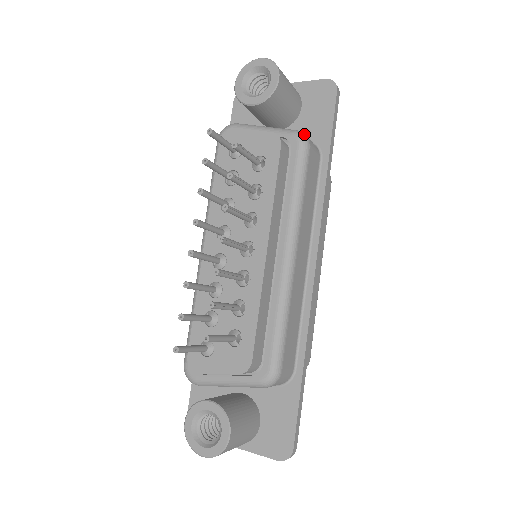
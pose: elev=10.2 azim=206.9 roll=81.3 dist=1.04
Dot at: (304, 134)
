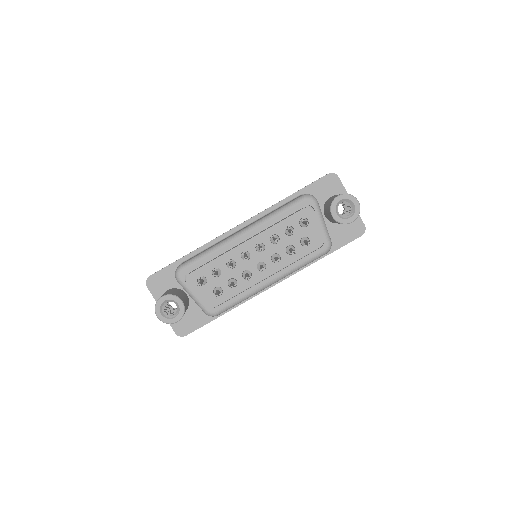
Dot at: occluded
